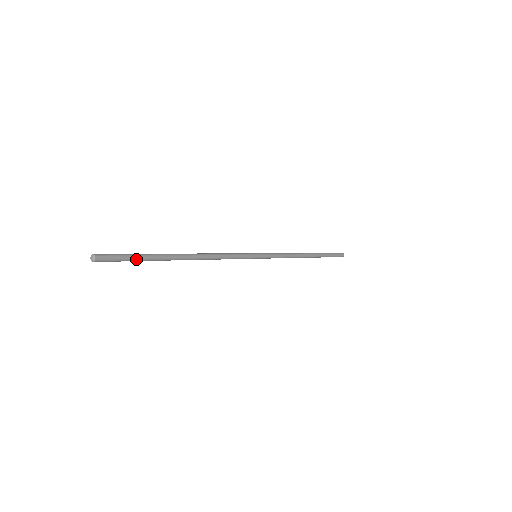
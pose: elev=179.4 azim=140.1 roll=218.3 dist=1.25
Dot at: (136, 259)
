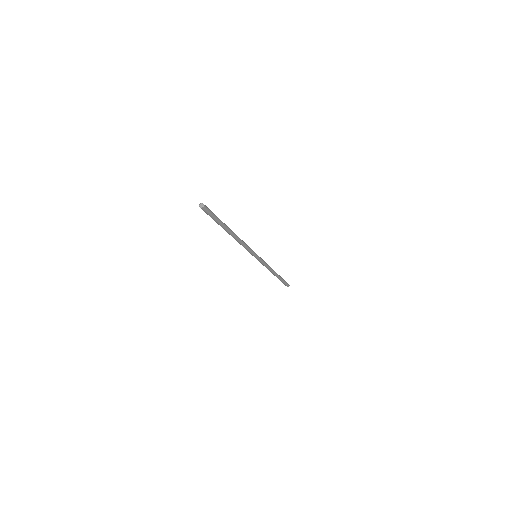
Dot at: (217, 217)
